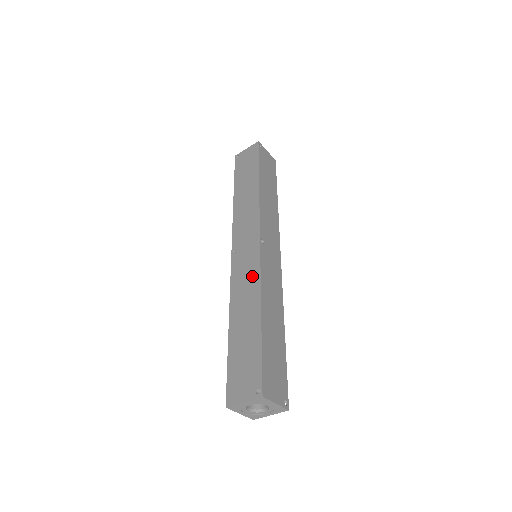
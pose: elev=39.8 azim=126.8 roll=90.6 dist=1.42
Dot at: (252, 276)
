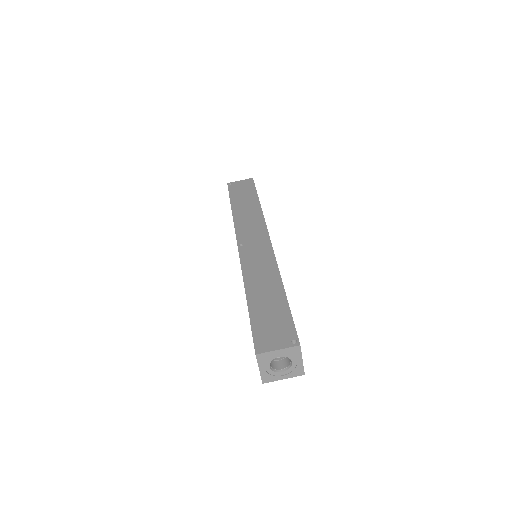
Dot at: (267, 262)
